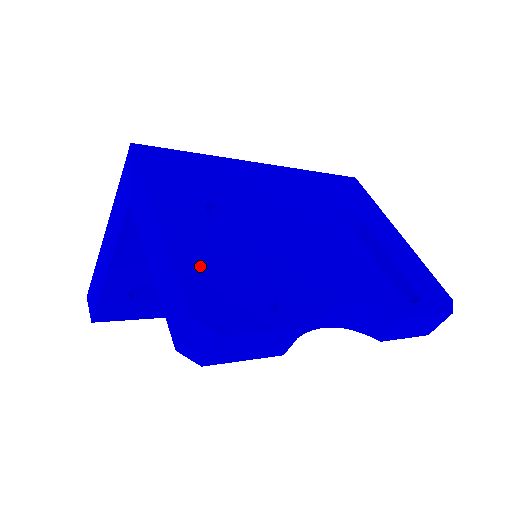
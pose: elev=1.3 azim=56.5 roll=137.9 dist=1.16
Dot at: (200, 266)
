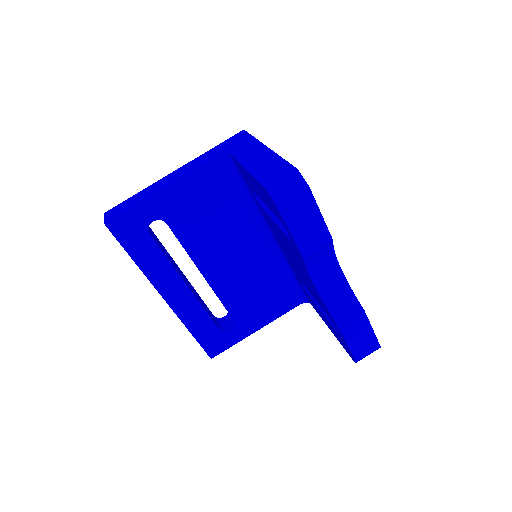
Dot at: occluded
